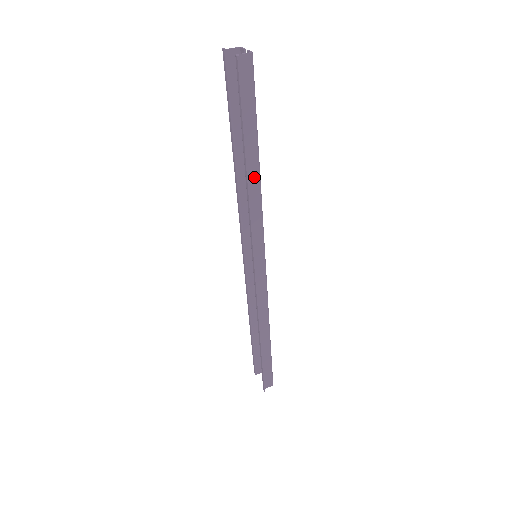
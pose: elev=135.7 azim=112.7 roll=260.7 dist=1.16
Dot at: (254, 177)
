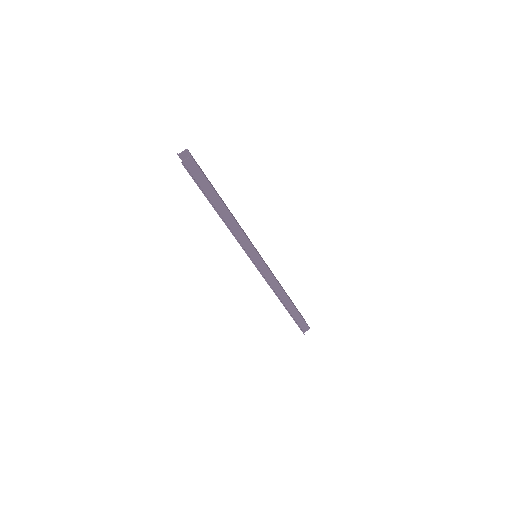
Dot at: (227, 217)
